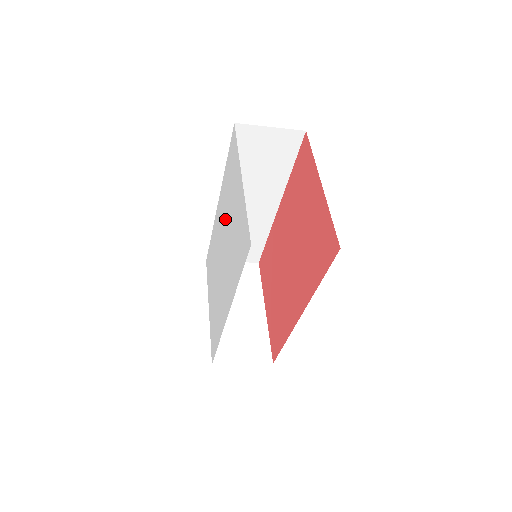
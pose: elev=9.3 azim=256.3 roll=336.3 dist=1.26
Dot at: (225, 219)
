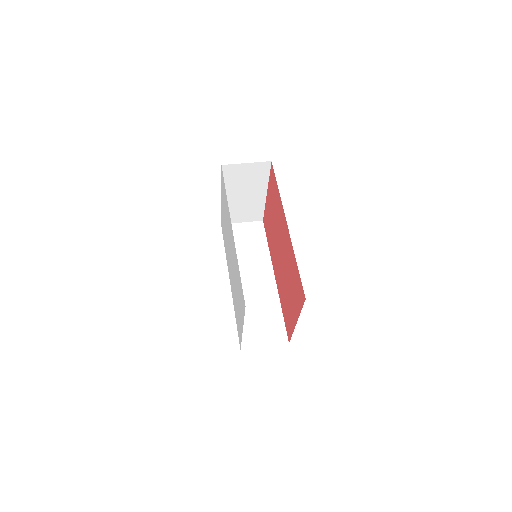
Dot at: (234, 270)
